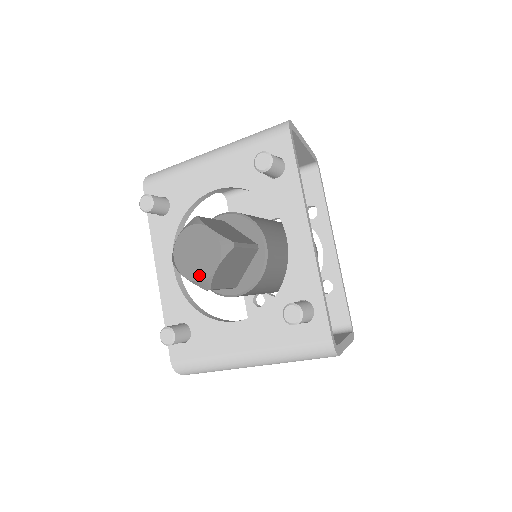
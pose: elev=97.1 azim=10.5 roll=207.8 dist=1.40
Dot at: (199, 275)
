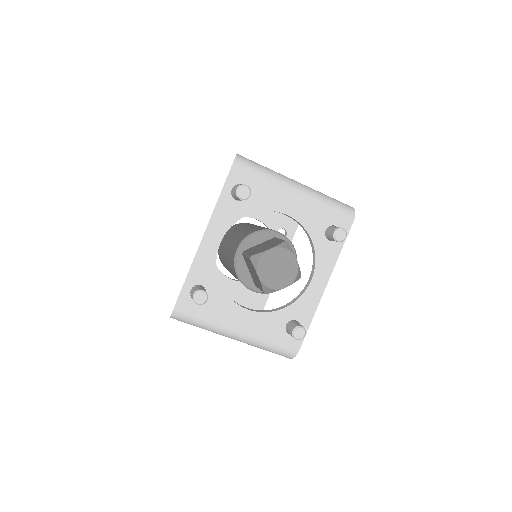
Dot at: (271, 284)
